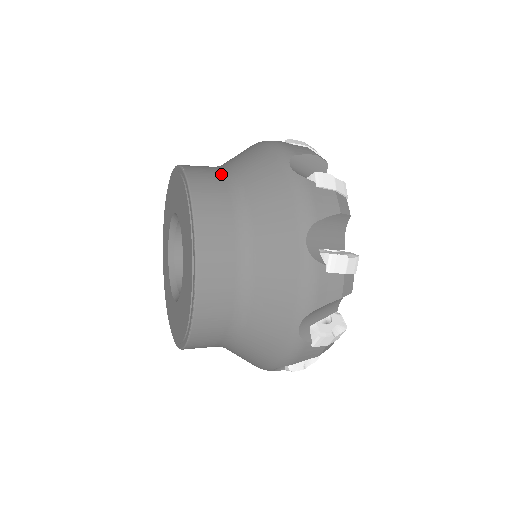
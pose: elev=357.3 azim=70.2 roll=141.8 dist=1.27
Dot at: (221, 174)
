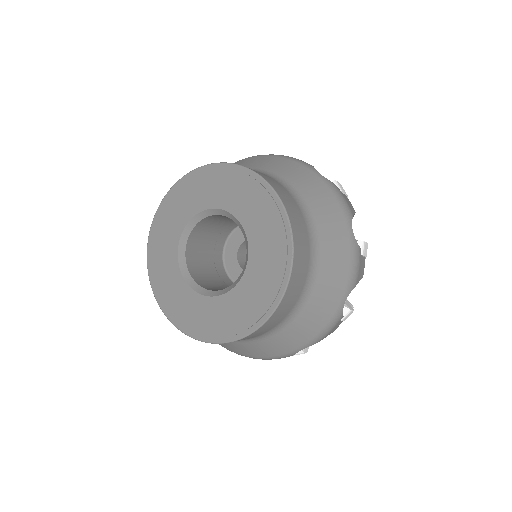
Dot at: occluded
